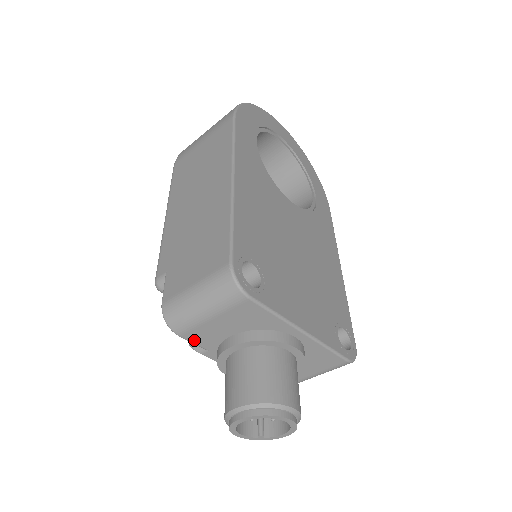
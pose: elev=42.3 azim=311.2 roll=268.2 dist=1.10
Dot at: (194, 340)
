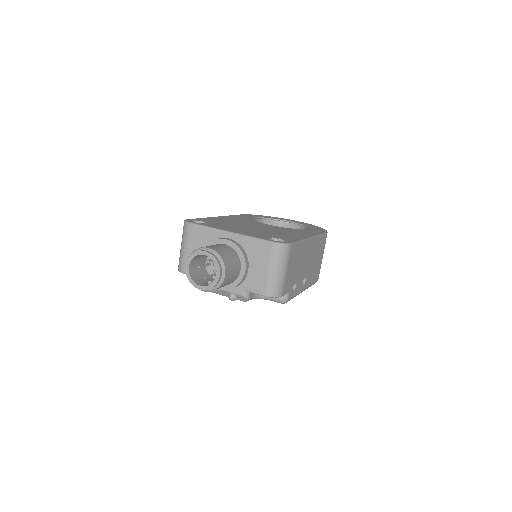
Dot at: occluded
